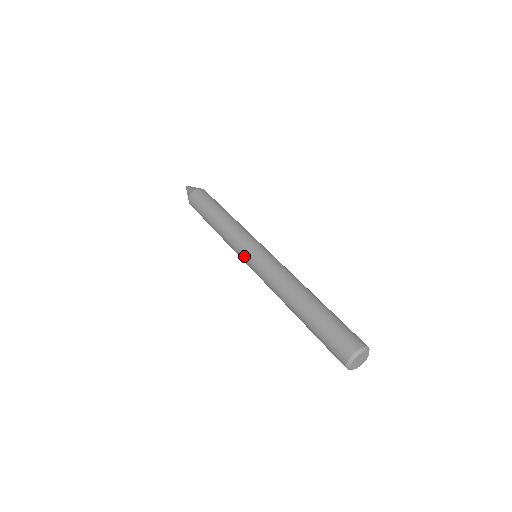
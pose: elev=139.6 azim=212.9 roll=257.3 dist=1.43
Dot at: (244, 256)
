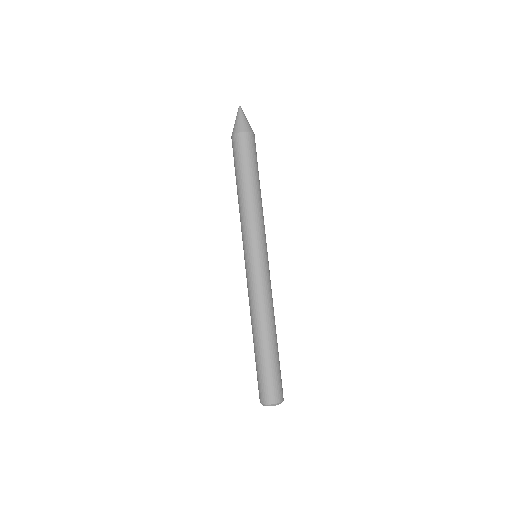
Dot at: (248, 253)
